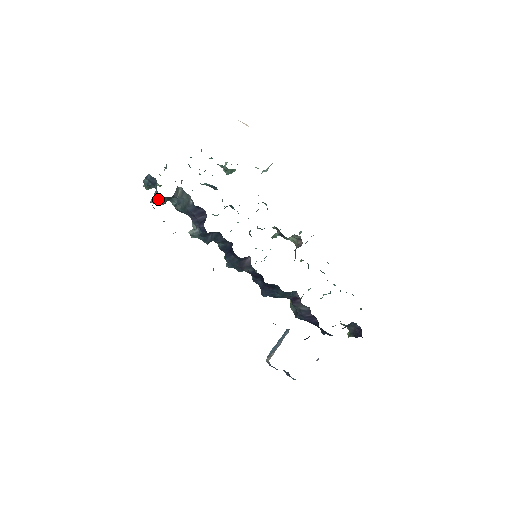
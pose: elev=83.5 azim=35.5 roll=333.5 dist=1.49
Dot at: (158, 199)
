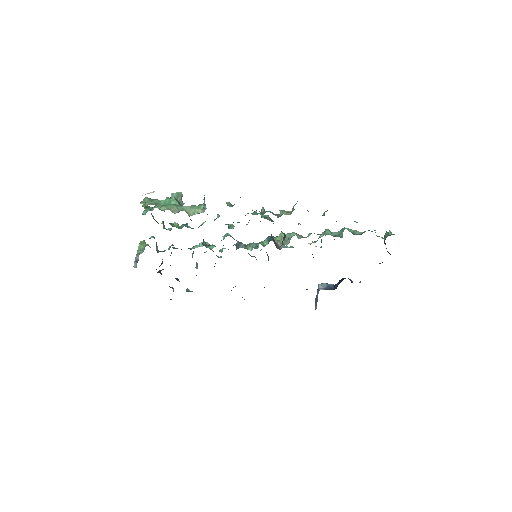
Dot at: occluded
